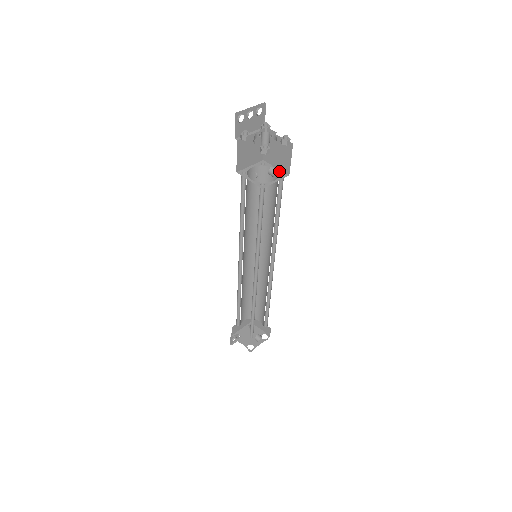
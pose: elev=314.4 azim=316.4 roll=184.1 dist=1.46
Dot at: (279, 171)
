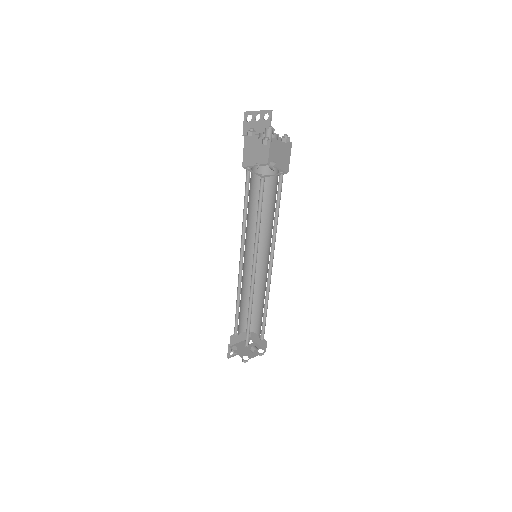
Dot at: (280, 170)
